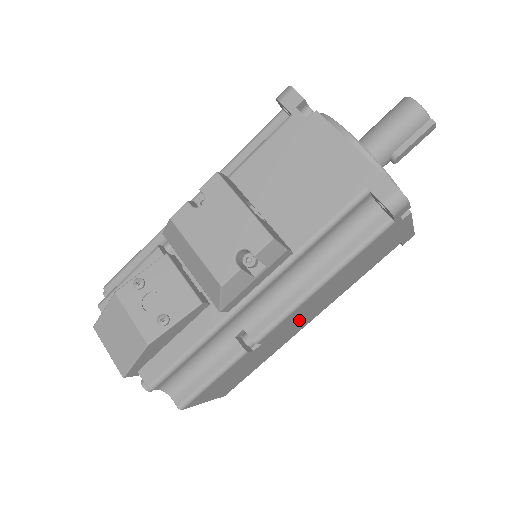
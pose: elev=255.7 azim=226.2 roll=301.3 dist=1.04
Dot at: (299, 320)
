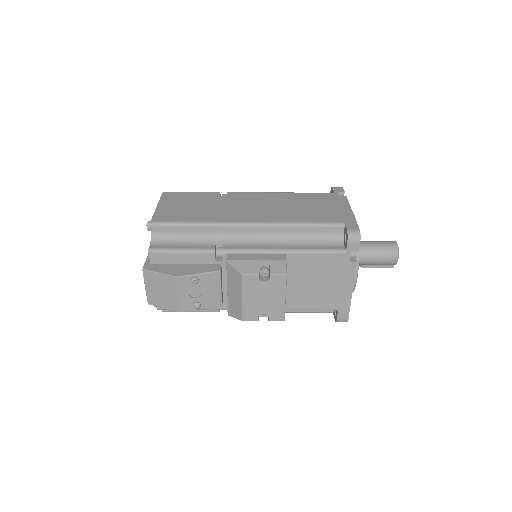
Dot at: occluded
